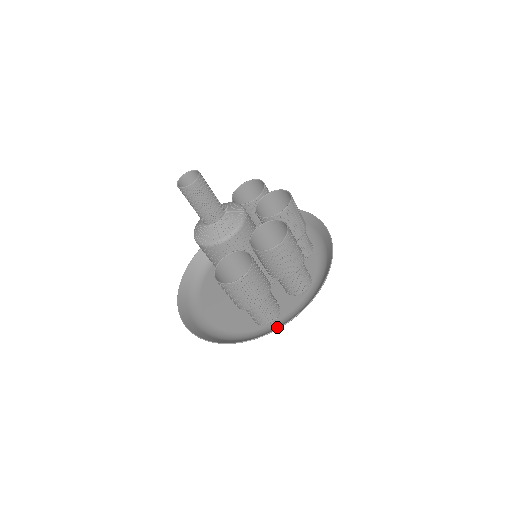
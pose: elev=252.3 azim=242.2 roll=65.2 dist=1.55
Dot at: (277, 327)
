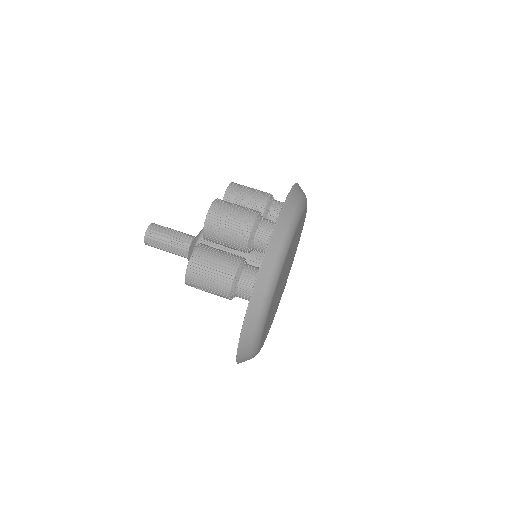
Dot at: (269, 290)
